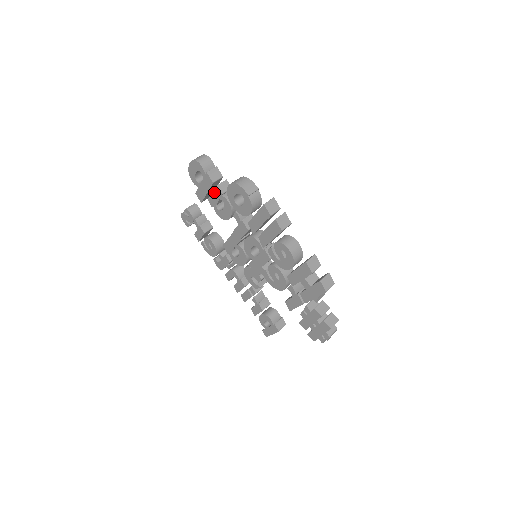
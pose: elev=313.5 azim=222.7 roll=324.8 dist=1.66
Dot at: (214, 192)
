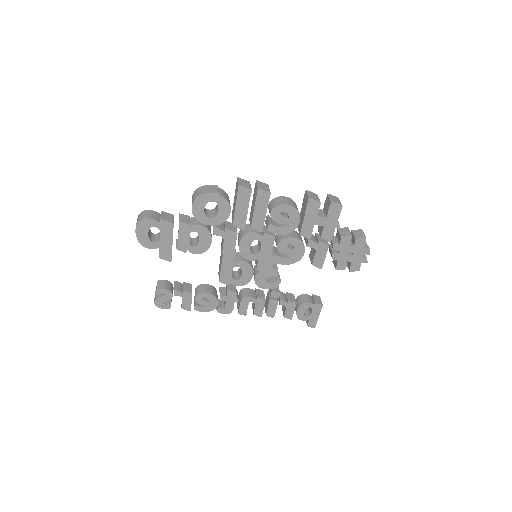
Dot at: (180, 232)
